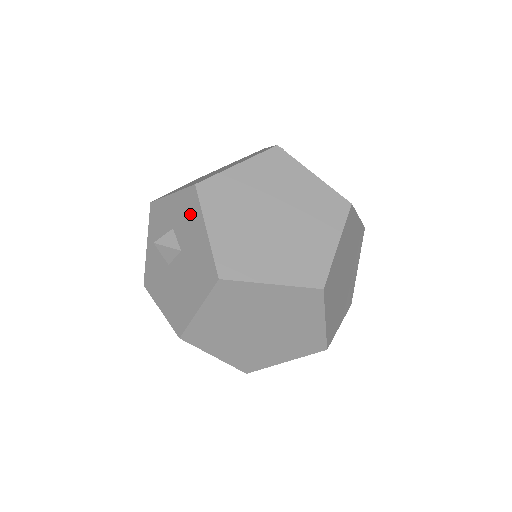
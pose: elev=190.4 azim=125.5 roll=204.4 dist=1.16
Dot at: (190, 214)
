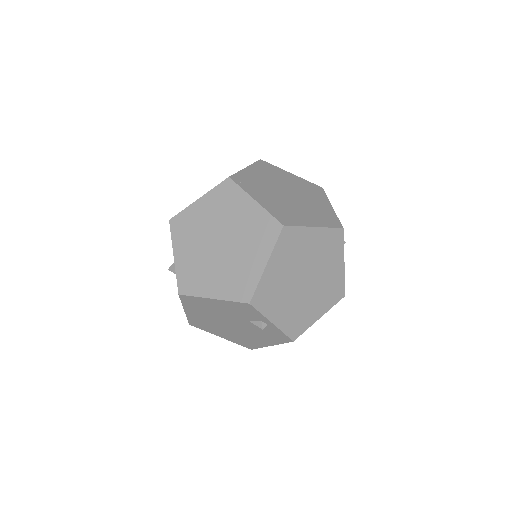
Dot at: occluded
